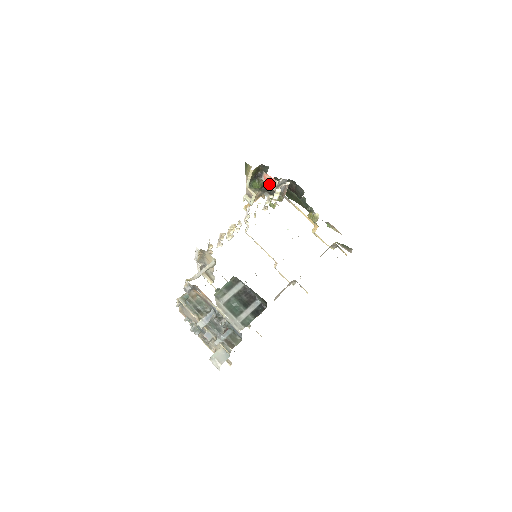
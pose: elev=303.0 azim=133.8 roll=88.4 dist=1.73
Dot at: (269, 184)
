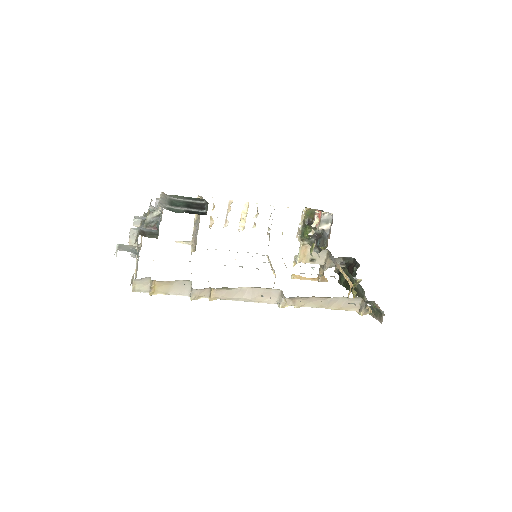
Dot at: (316, 224)
